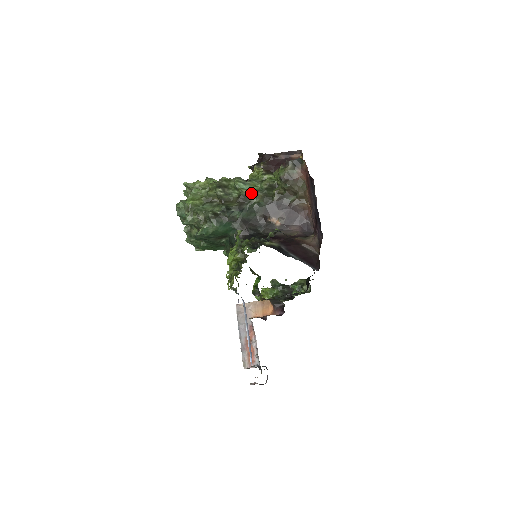
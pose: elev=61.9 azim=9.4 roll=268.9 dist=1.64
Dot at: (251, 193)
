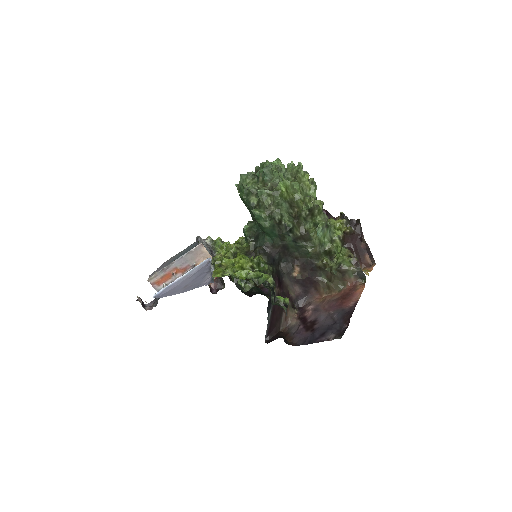
Dot at: (315, 241)
